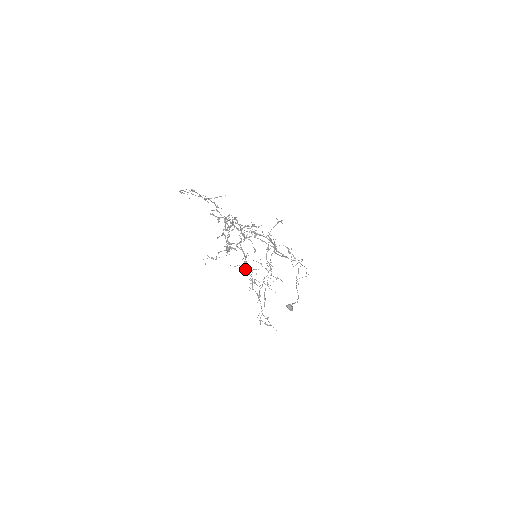
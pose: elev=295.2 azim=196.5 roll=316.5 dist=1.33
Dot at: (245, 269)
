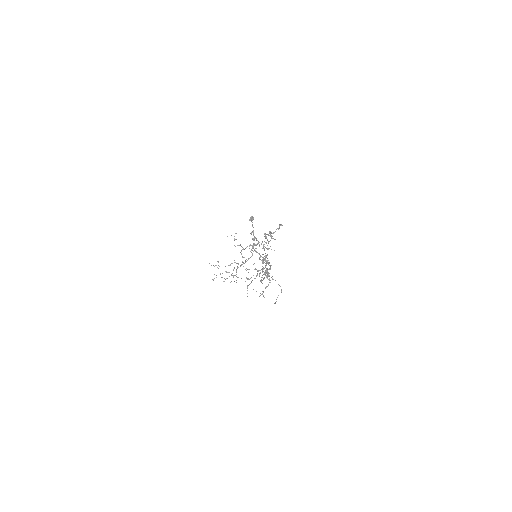
Dot at: occluded
